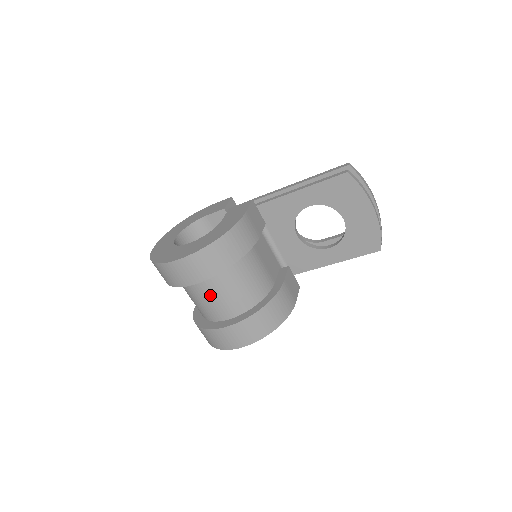
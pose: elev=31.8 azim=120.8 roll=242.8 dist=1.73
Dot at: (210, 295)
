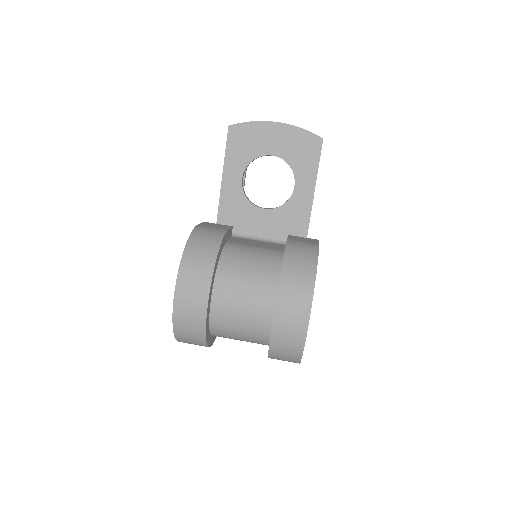
Dot at: (236, 305)
